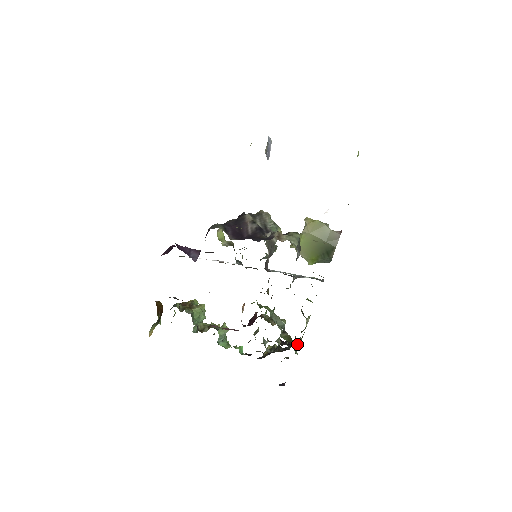
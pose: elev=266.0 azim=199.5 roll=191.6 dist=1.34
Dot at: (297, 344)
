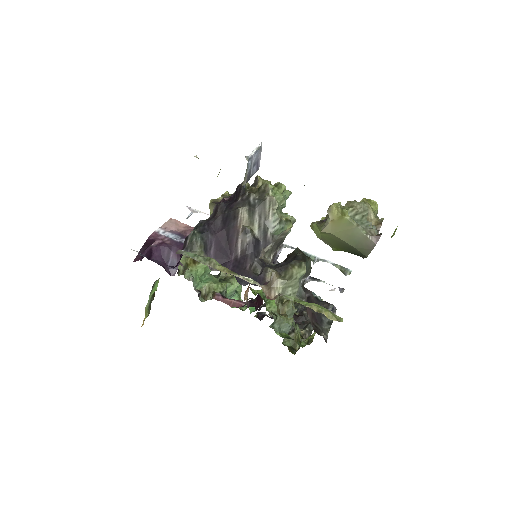
Dot at: (310, 327)
